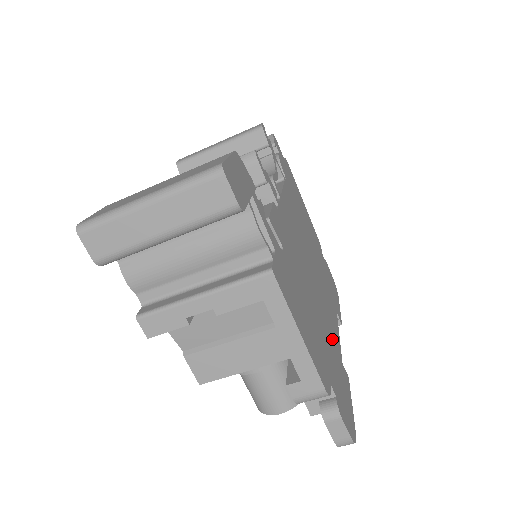
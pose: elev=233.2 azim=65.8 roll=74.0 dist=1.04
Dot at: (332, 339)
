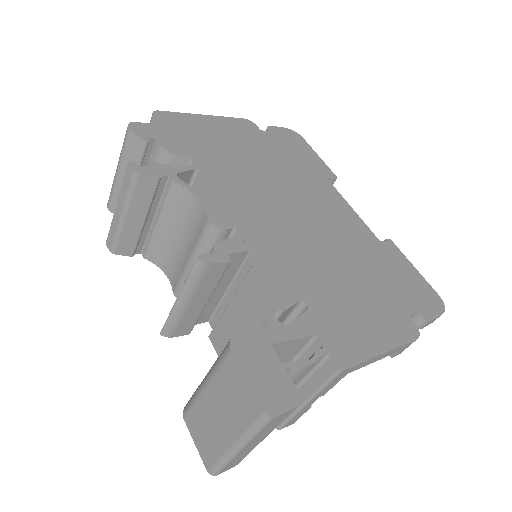
Dot at: (363, 244)
